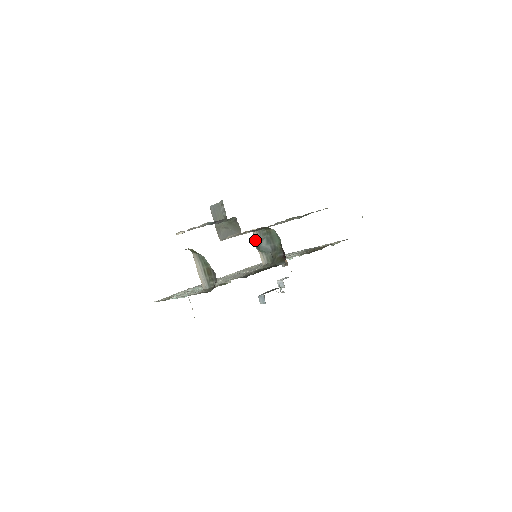
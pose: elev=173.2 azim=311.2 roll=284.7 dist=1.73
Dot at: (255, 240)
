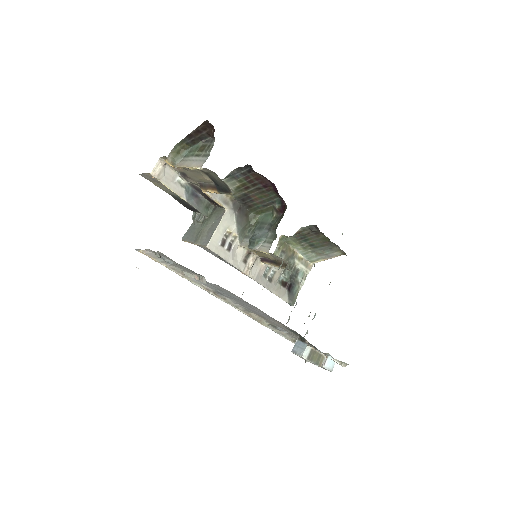
Dot at: occluded
